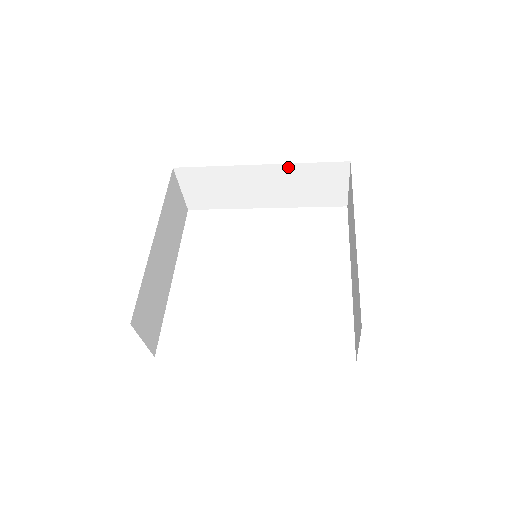
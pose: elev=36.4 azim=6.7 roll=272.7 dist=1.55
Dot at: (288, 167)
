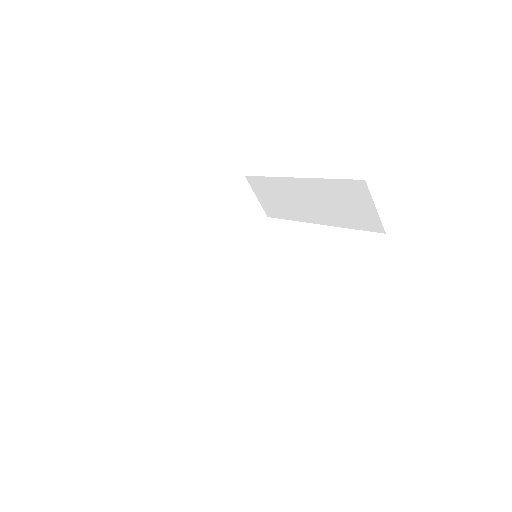
Dot at: (213, 210)
